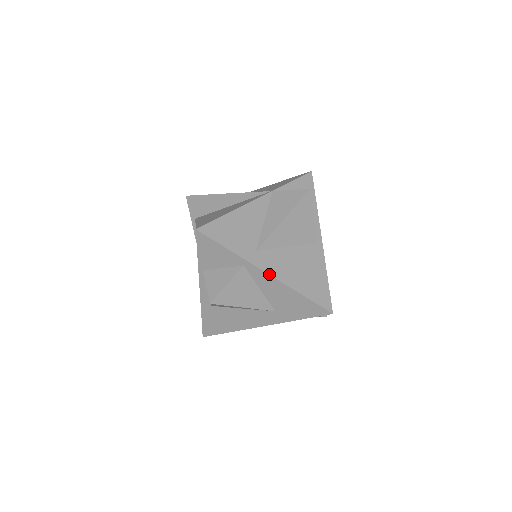
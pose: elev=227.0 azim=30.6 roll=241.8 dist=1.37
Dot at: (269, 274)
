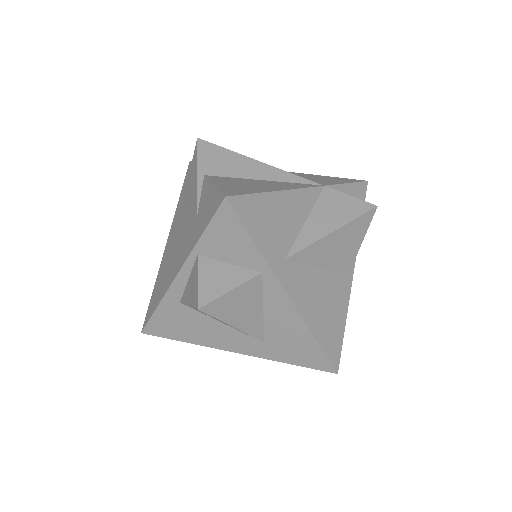
Dot at: (290, 297)
